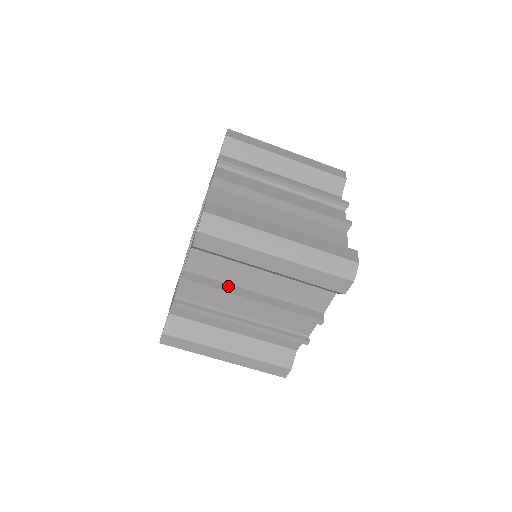
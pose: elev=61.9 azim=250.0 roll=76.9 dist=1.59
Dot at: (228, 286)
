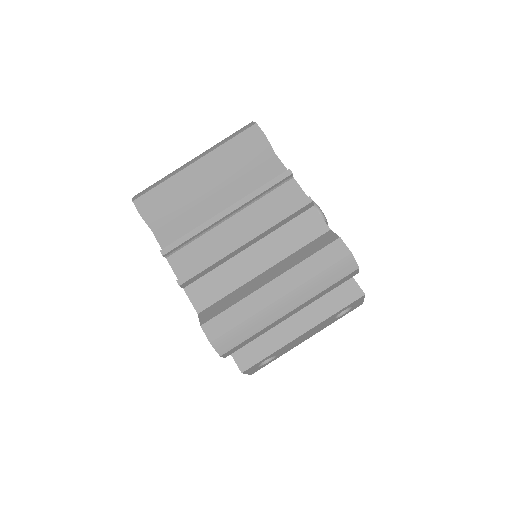
Dot at: occluded
